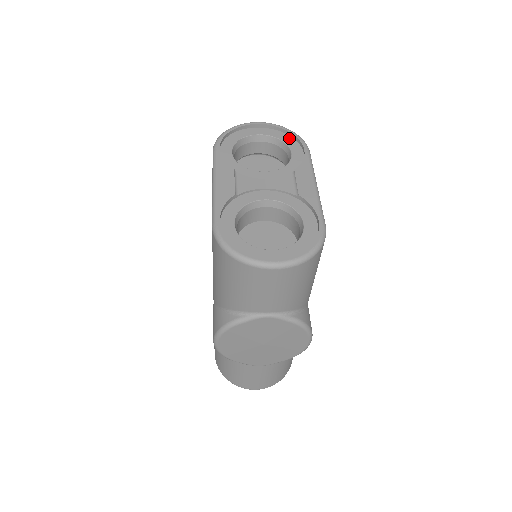
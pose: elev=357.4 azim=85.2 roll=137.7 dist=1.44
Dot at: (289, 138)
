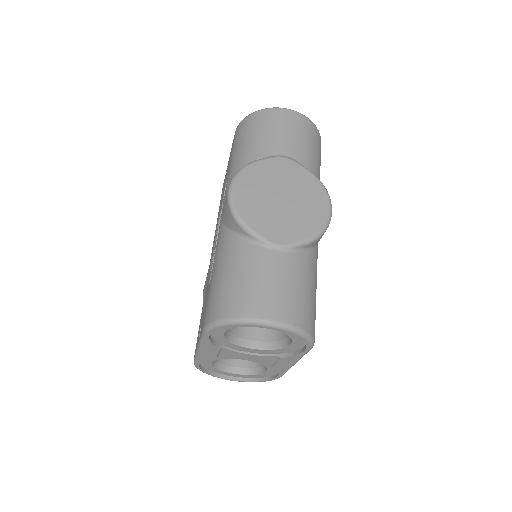
Dot at: occluded
